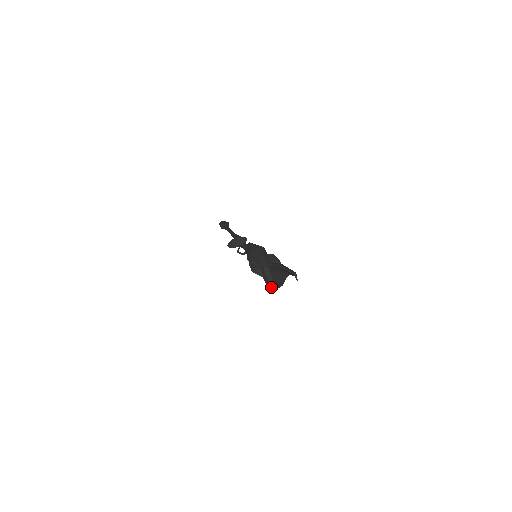
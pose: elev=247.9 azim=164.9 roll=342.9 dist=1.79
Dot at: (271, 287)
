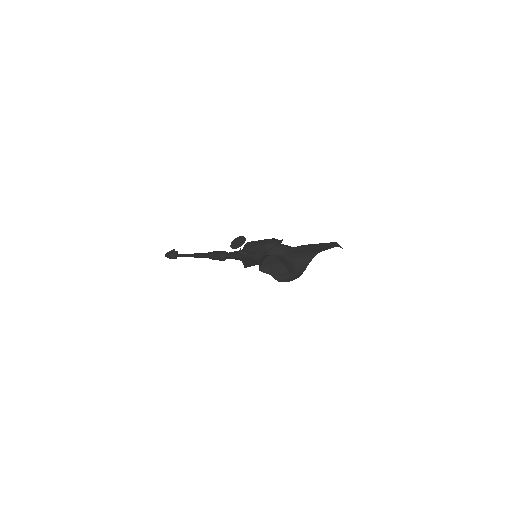
Dot at: (288, 279)
